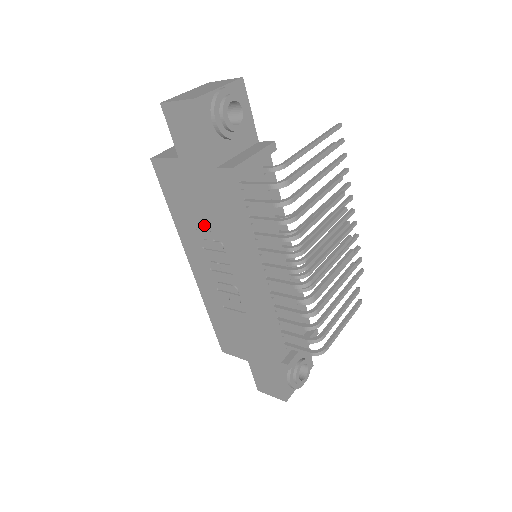
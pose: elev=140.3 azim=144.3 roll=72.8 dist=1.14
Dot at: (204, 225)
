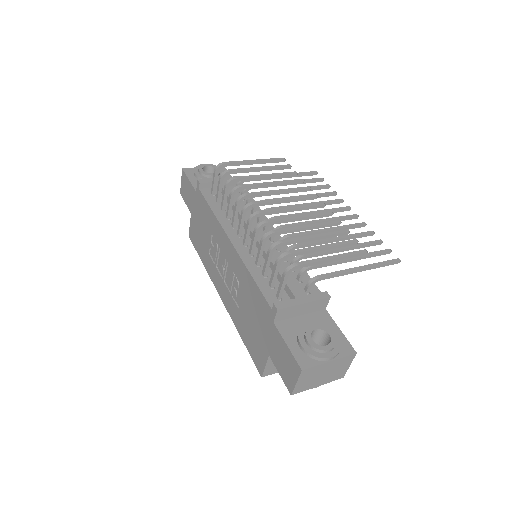
Dot at: (208, 242)
